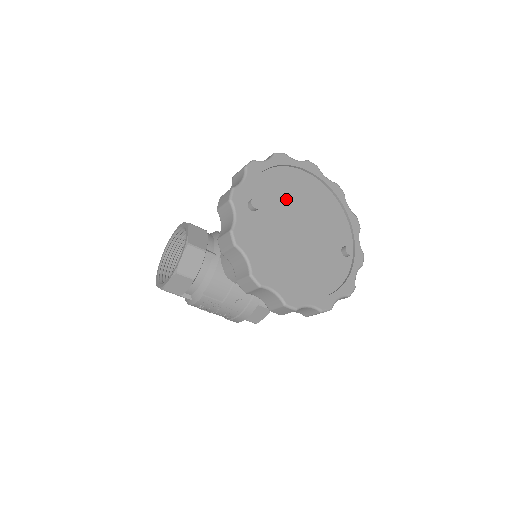
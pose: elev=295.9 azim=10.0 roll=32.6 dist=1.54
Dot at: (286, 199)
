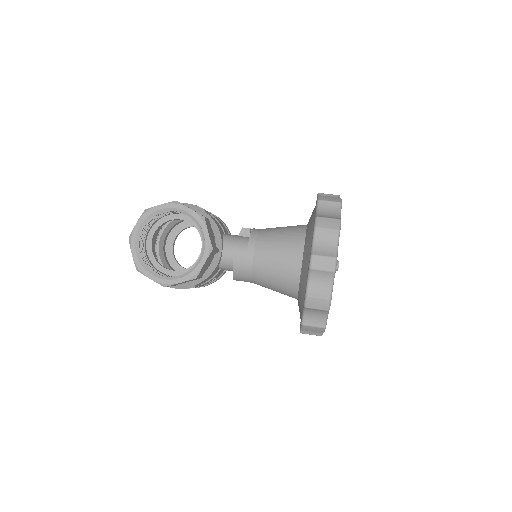
Dot at: occluded
